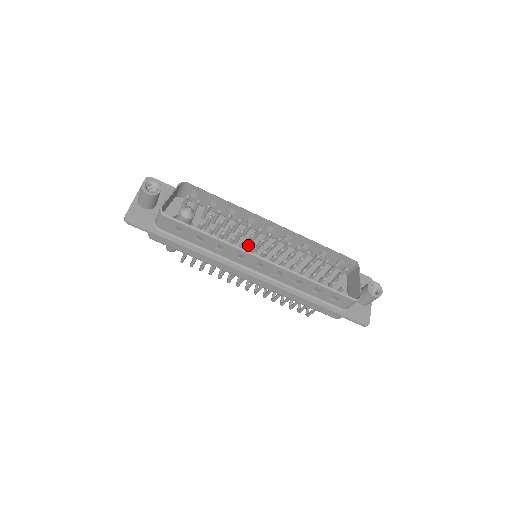
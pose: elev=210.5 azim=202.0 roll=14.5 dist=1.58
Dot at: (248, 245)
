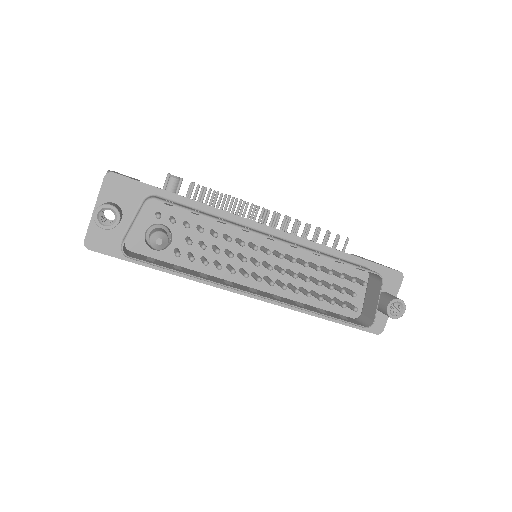
Dot at: (244, 253)
